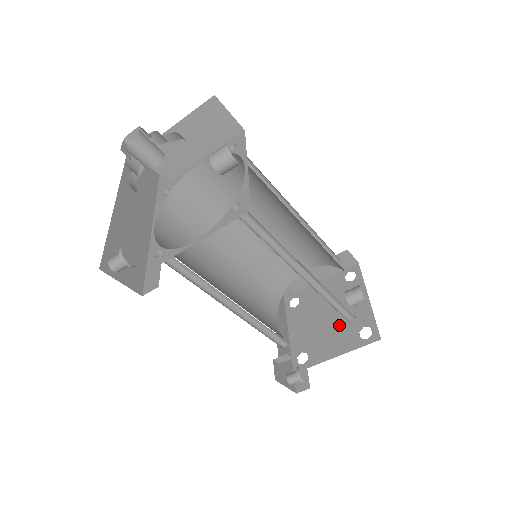
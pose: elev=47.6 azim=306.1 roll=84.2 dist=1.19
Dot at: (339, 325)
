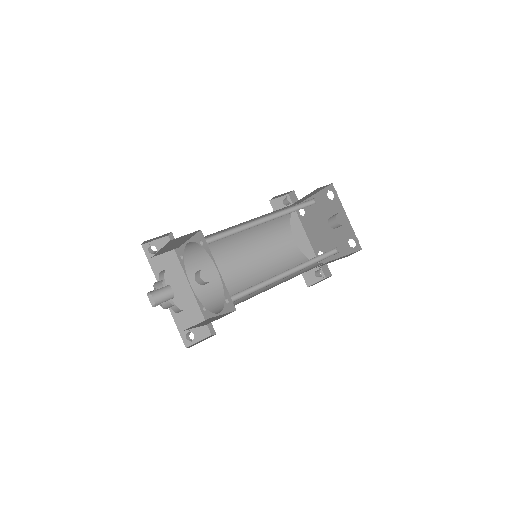
Dot at: (335, 235)
